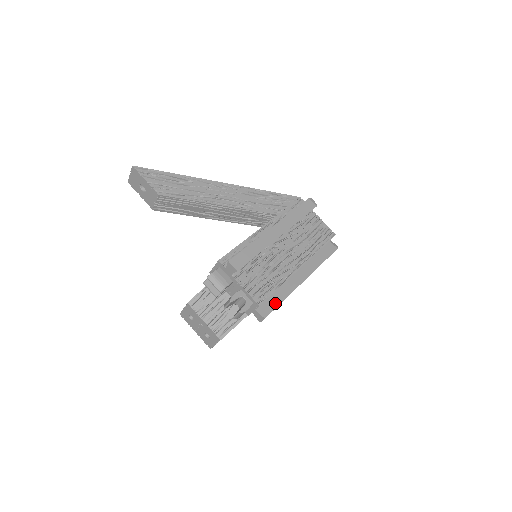
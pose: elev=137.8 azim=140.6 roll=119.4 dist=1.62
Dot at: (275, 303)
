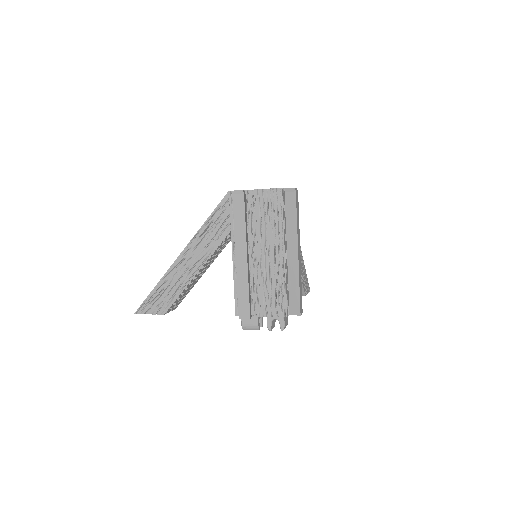
Dot at: (296, 296)
